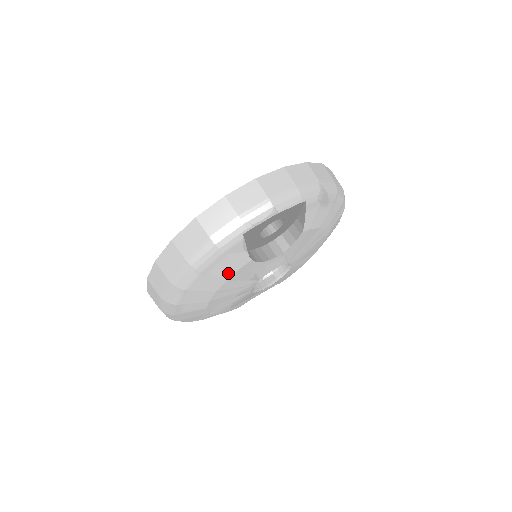
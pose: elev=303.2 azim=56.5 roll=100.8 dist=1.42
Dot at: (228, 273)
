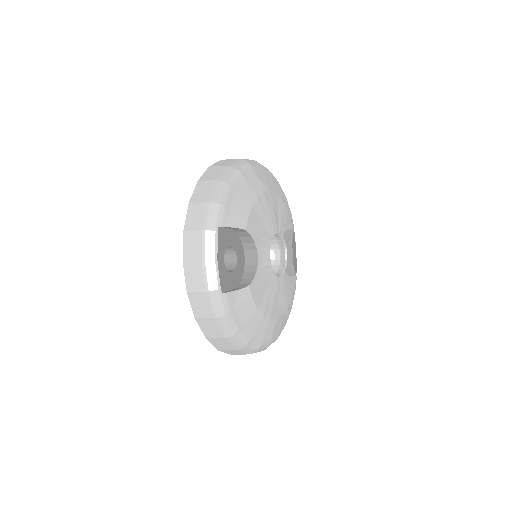
Dot at: (251, 307)
